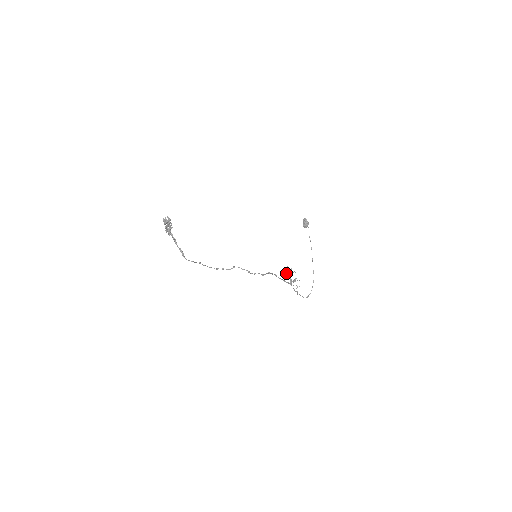
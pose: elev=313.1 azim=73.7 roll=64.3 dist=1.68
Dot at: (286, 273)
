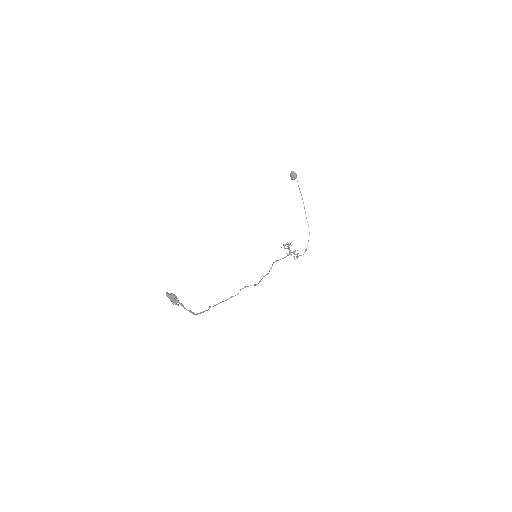
Dot at: (284, 246)
